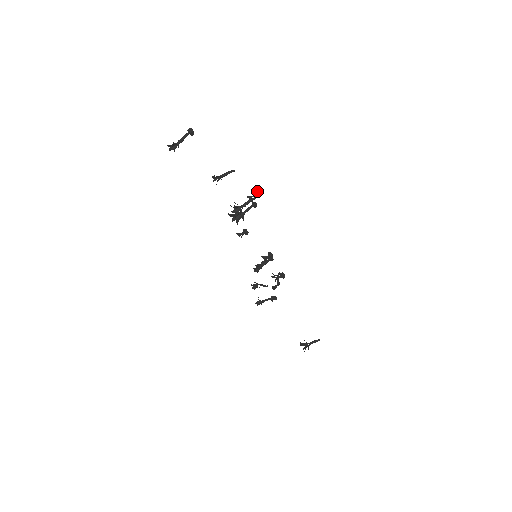
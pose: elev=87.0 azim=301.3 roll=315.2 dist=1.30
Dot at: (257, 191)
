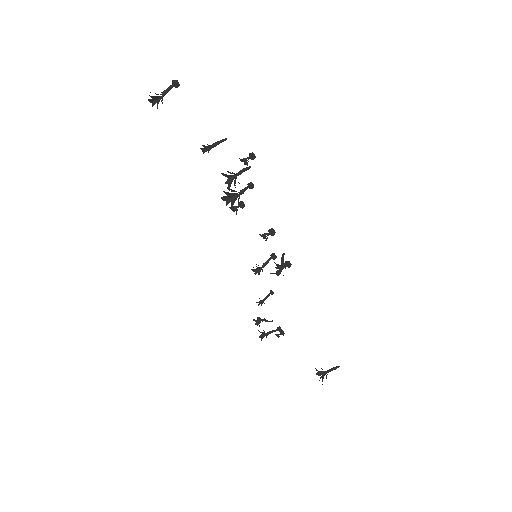
Dot at: (252, 152)
